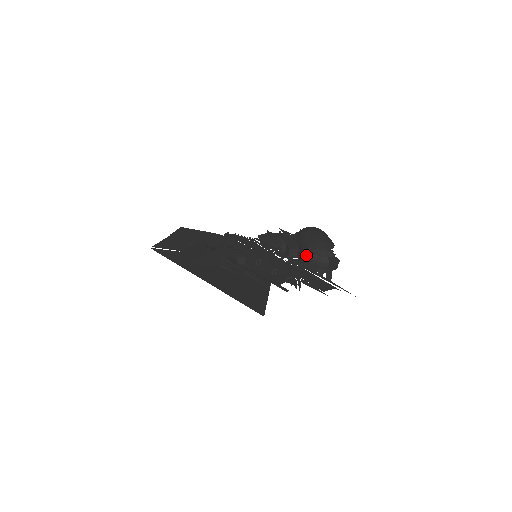
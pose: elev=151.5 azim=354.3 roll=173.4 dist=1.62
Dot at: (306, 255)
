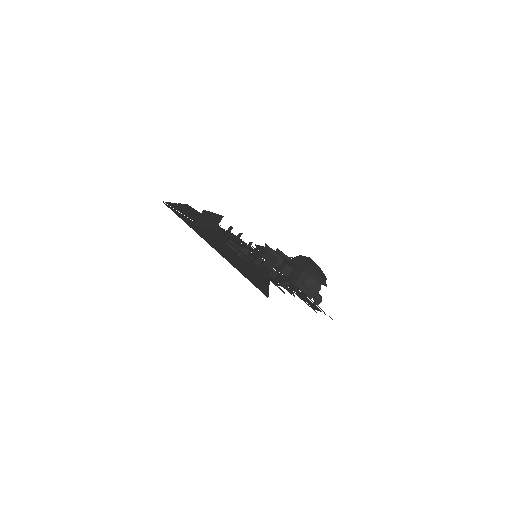
Dot at: (302, 275)
